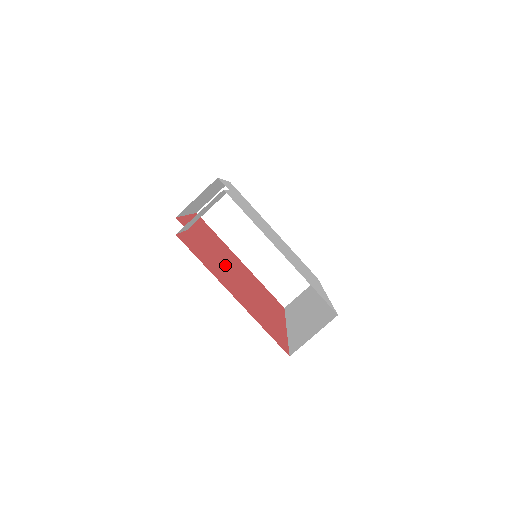
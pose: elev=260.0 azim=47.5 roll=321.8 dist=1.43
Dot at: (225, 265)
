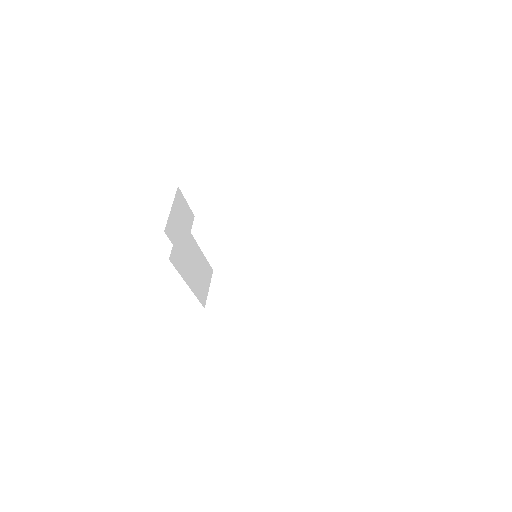
Dot at: occluded
